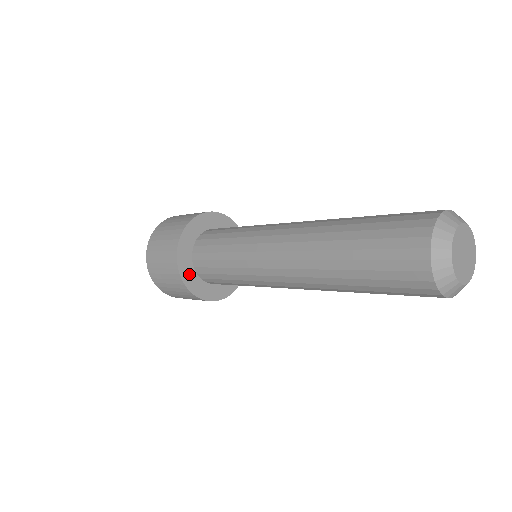
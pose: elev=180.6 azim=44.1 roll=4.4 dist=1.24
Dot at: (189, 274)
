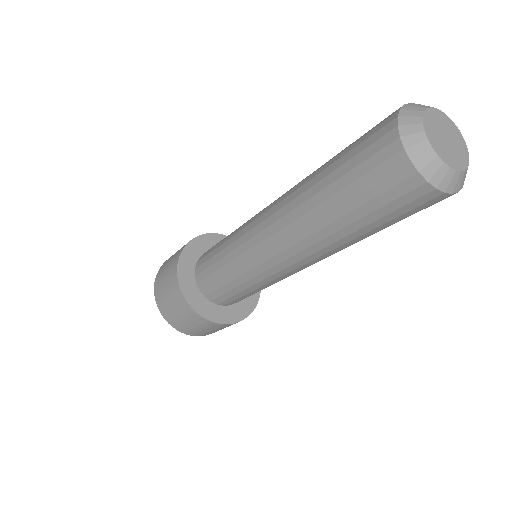
Dot at: (196, 298)
